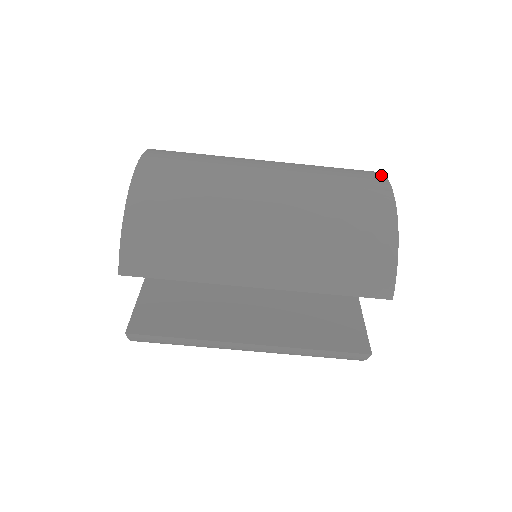
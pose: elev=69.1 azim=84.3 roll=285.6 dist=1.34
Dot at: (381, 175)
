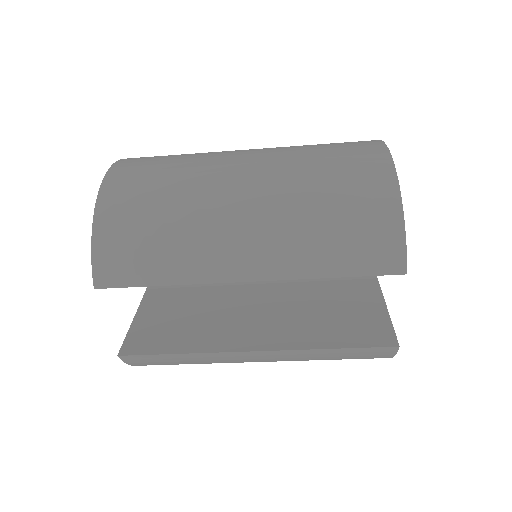
Dot at: (377, 141)
